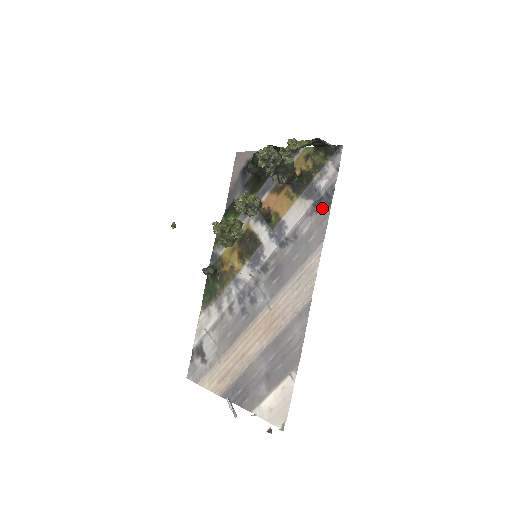
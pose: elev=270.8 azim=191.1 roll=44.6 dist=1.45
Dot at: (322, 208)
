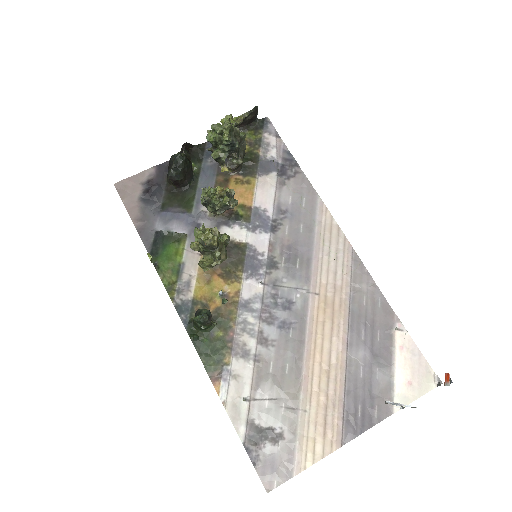
Dot at: (291, 172)
